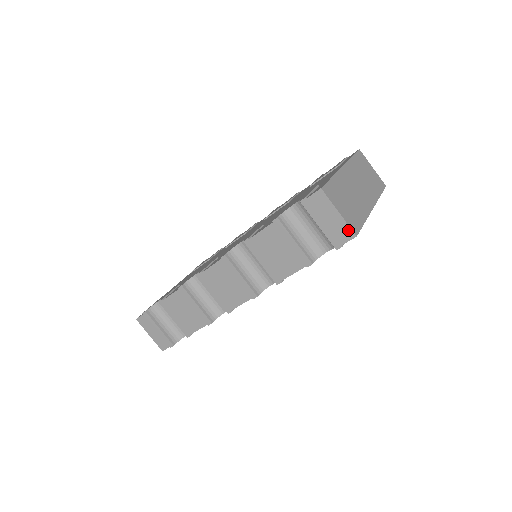
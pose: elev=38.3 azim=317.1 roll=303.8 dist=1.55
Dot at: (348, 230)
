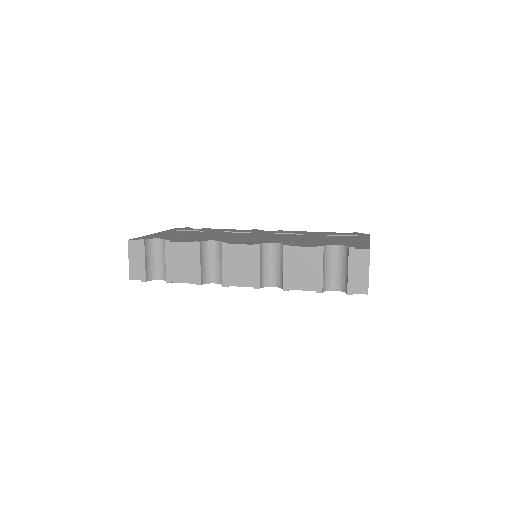
Dot at: (366, 287)
